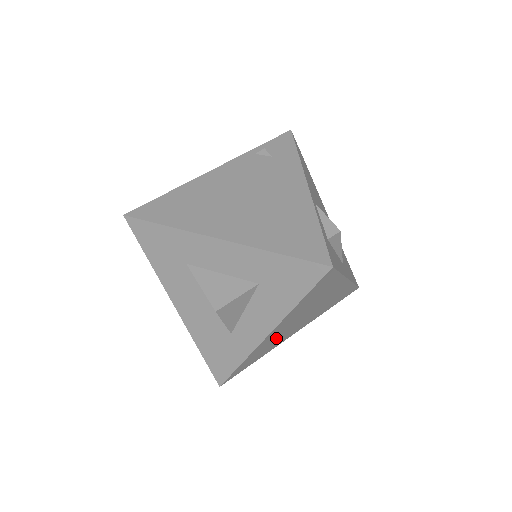
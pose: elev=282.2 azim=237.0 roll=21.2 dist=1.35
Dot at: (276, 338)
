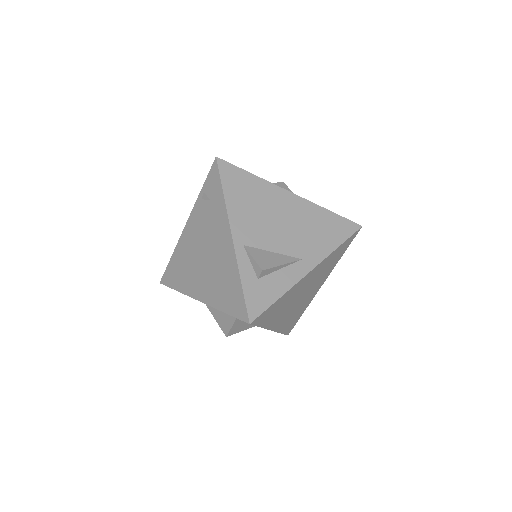
Dot at: (294, 312)
